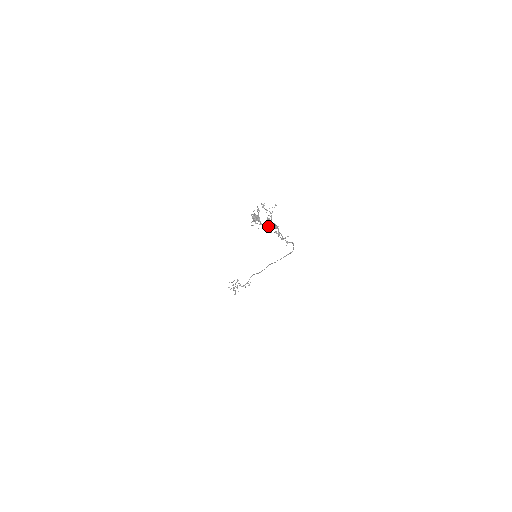
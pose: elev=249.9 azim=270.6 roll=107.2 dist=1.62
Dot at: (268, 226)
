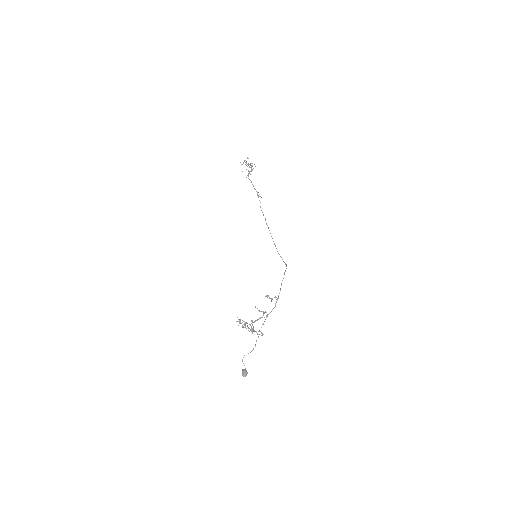
Dot at: occluded
